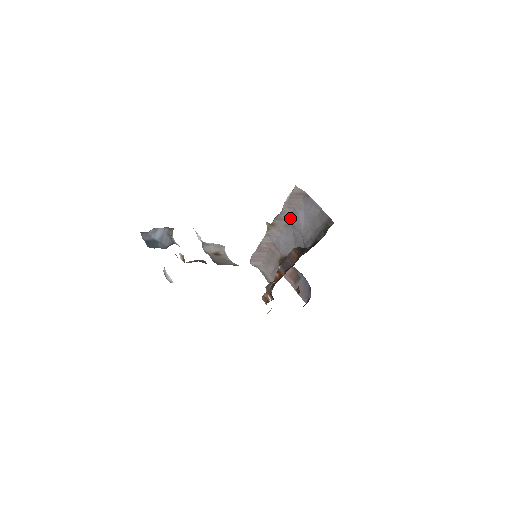
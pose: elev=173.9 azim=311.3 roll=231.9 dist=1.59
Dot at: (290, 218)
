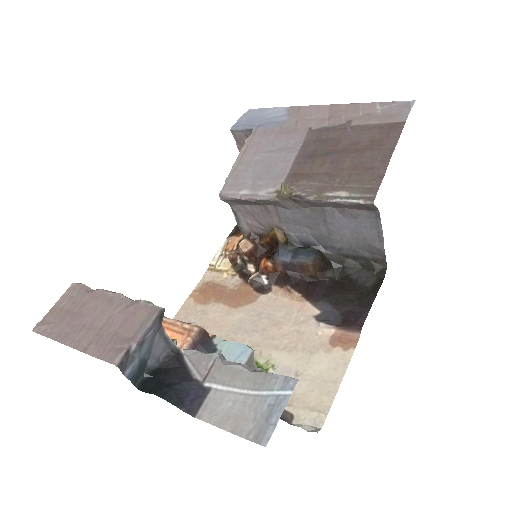
Dot at: (327, 209)
